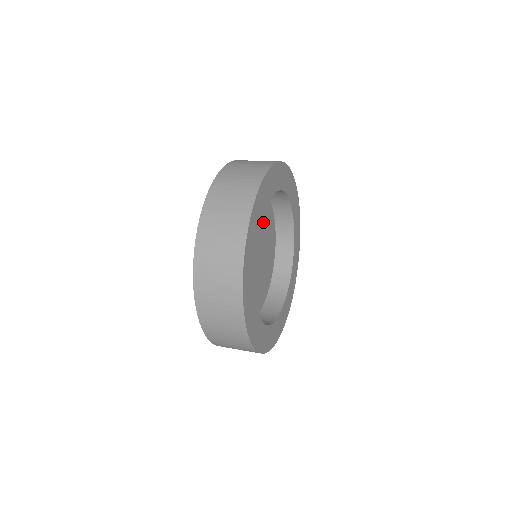
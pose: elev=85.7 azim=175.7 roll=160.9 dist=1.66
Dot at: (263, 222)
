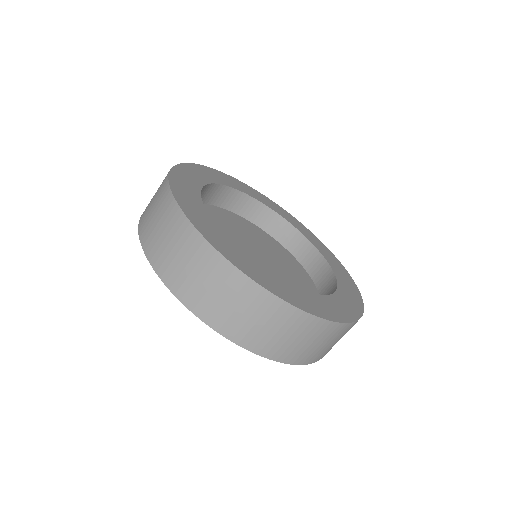
Dot at: (229, 226)
